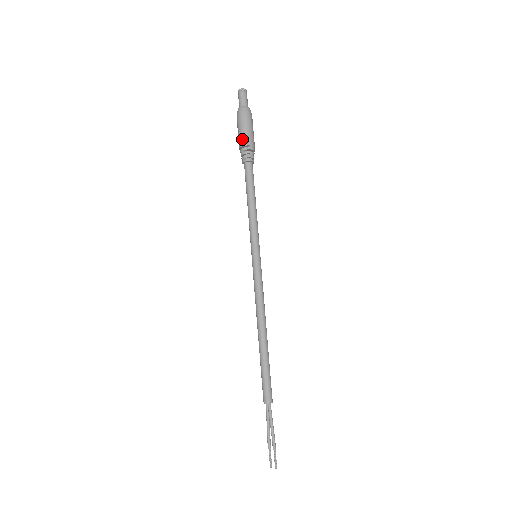
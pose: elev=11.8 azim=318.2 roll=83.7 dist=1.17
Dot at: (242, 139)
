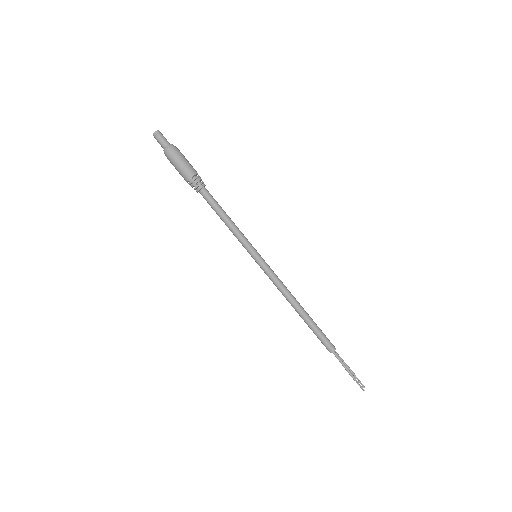
Dot at: occluded
